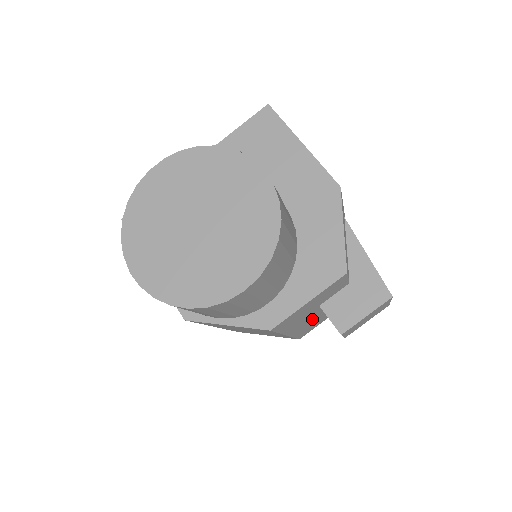
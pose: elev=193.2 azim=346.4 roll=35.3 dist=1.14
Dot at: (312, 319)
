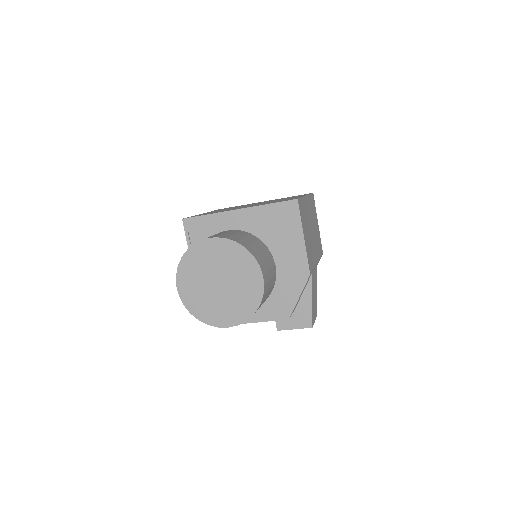
Dot at: occluded
